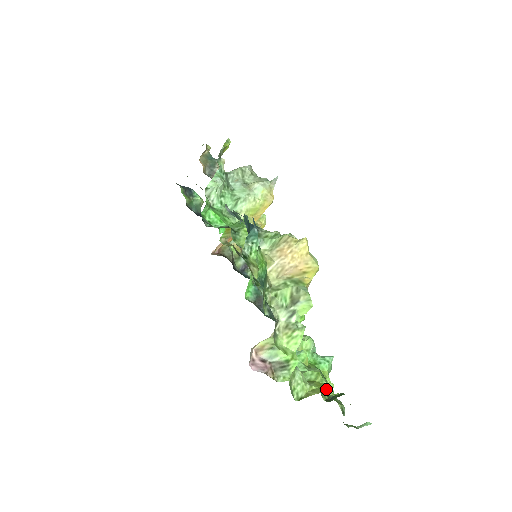
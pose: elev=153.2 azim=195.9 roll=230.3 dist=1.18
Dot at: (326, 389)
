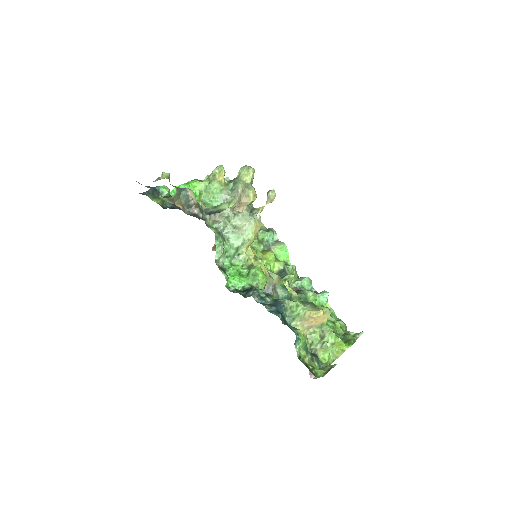
Dot at: (343, 347)
